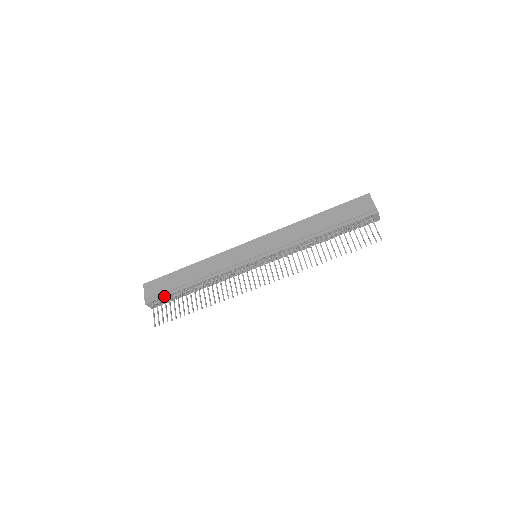
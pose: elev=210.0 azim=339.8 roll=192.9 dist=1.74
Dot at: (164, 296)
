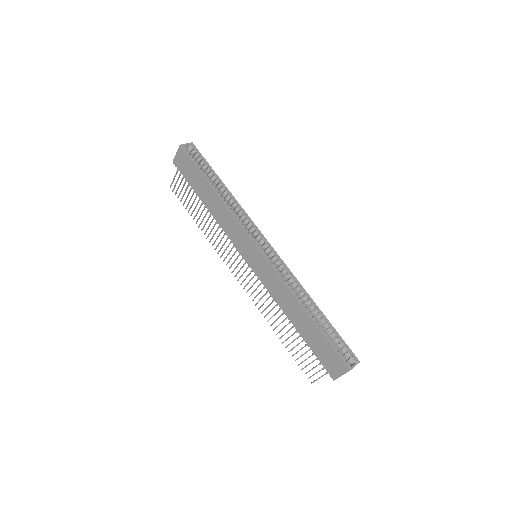
Dot at: (185, 179)
